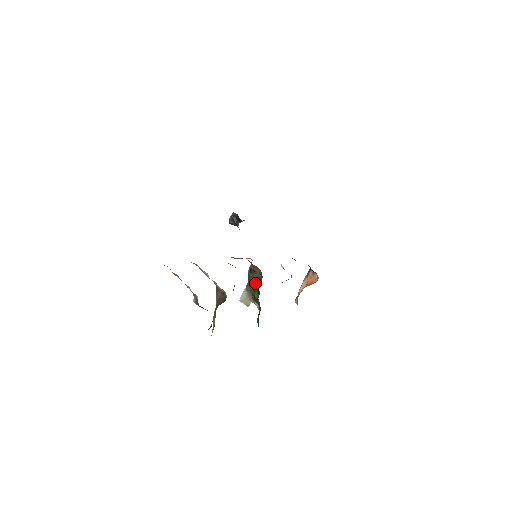
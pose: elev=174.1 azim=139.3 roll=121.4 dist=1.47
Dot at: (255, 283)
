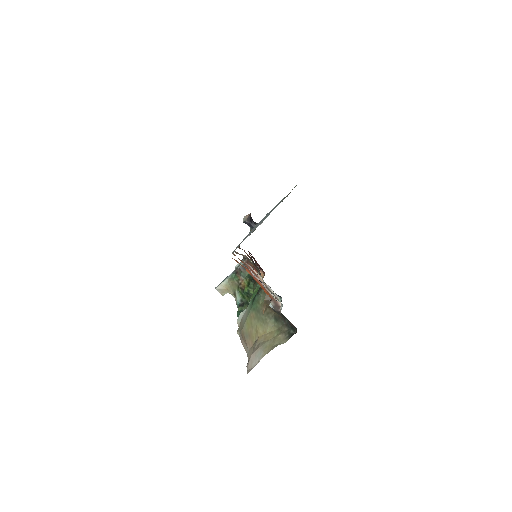
Dot at: (250, 280)
